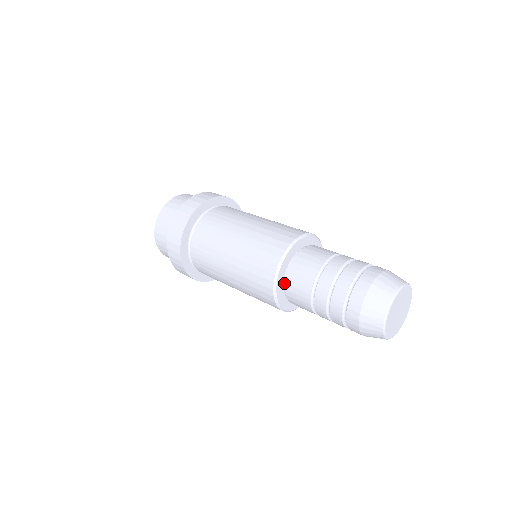
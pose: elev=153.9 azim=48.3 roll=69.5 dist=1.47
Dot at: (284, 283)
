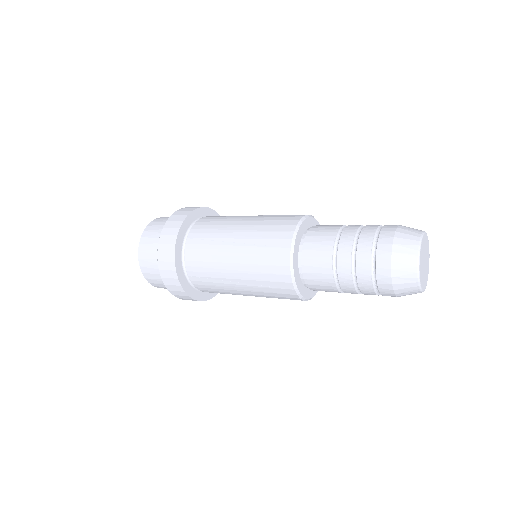
Dot at: (299, 266)
